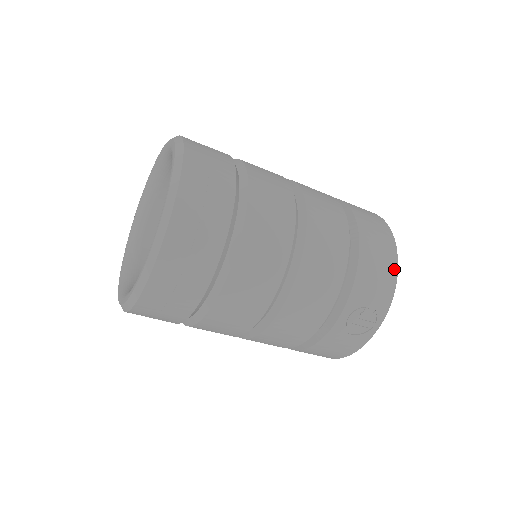
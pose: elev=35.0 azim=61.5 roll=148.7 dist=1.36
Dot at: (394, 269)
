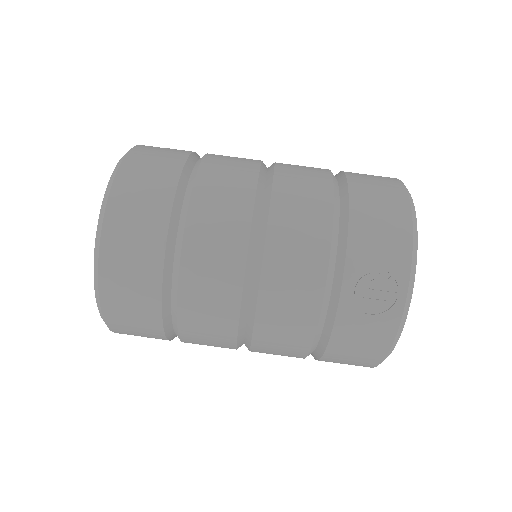
Dot at: (406, 220)
